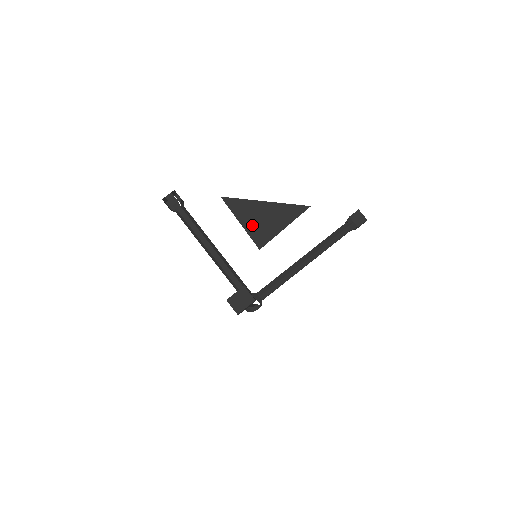
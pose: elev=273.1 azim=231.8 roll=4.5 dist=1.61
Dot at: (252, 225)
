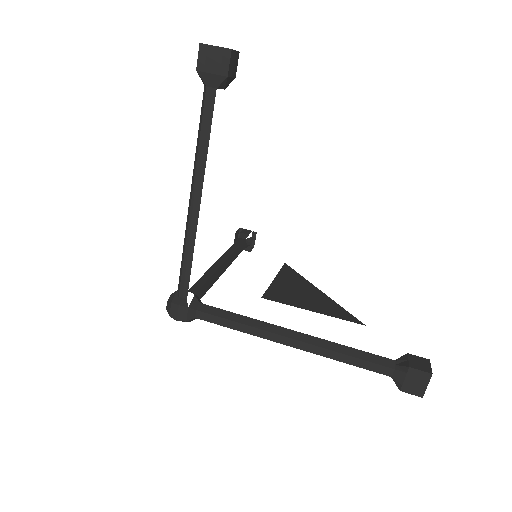
Dot at: (283, 287)
